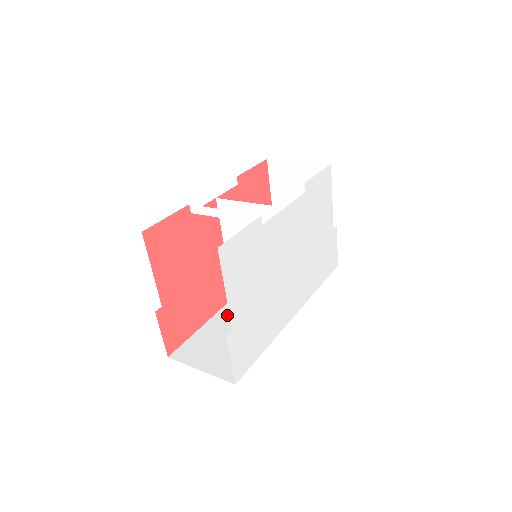
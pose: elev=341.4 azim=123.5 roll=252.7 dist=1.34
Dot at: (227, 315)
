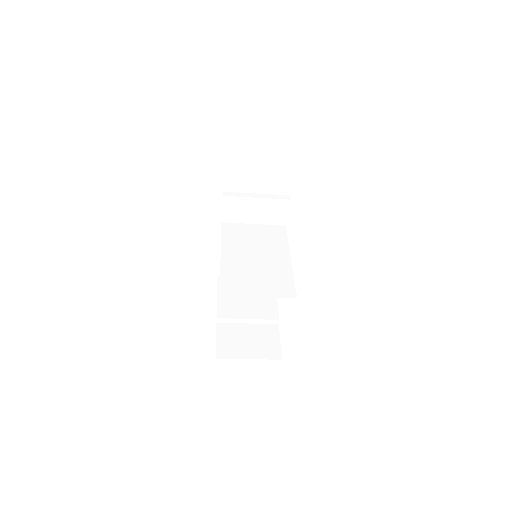
Dot at: occluded
